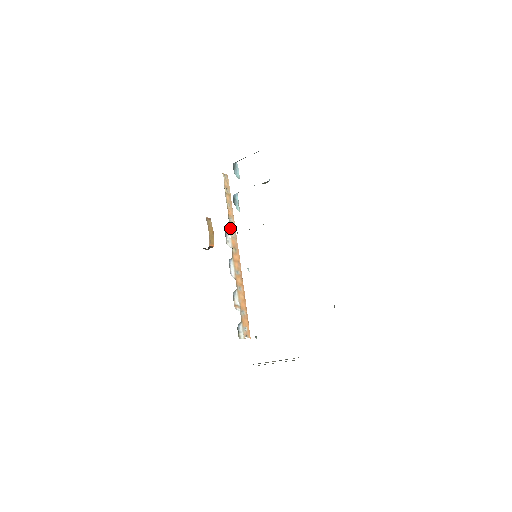
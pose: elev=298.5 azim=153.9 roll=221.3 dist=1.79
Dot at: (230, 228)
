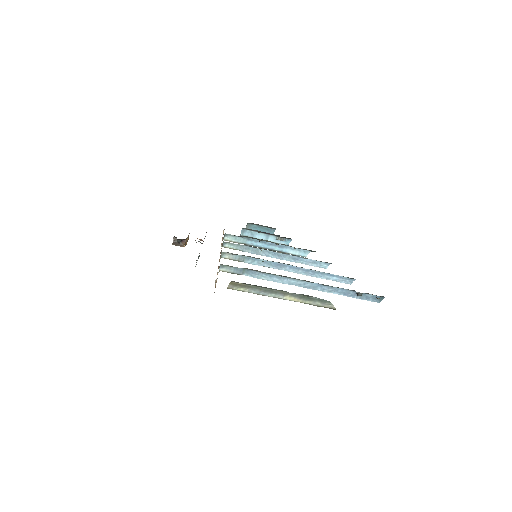
Dot at: occluded
